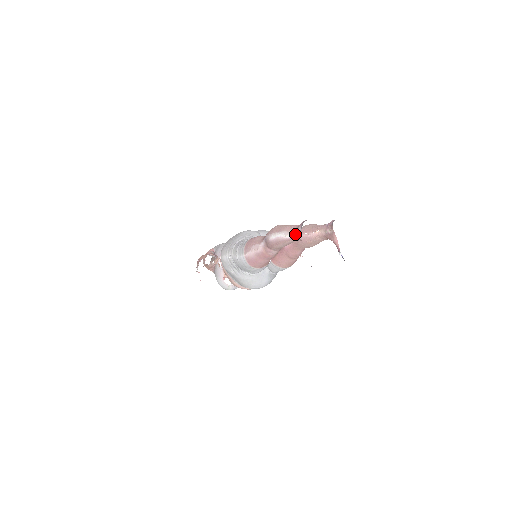
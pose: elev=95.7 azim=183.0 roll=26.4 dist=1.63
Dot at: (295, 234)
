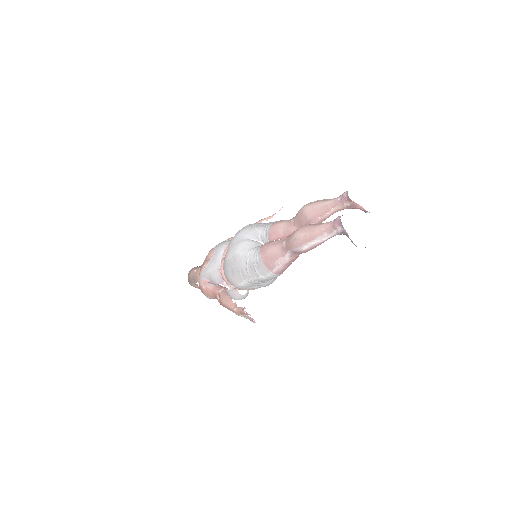
Dot at: (335, 234)
